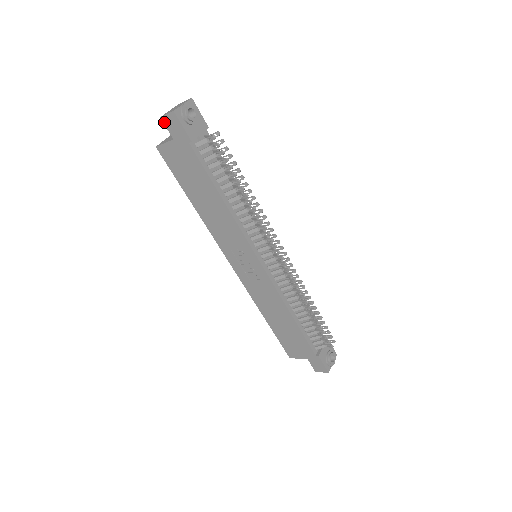
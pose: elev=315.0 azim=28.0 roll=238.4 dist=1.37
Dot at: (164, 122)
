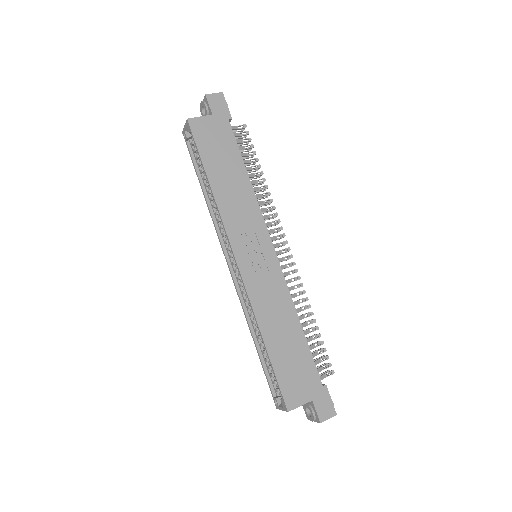
Dot at: (208, 99)
